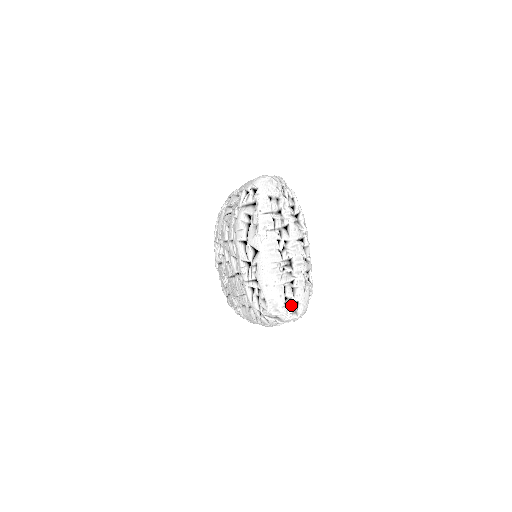
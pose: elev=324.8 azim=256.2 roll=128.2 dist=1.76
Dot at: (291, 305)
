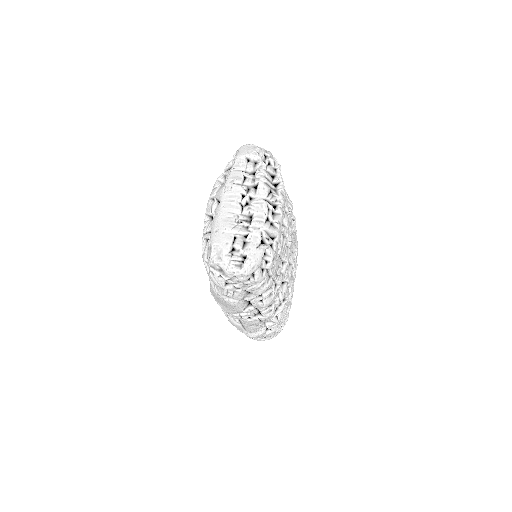
Dot at: (237, 256)
